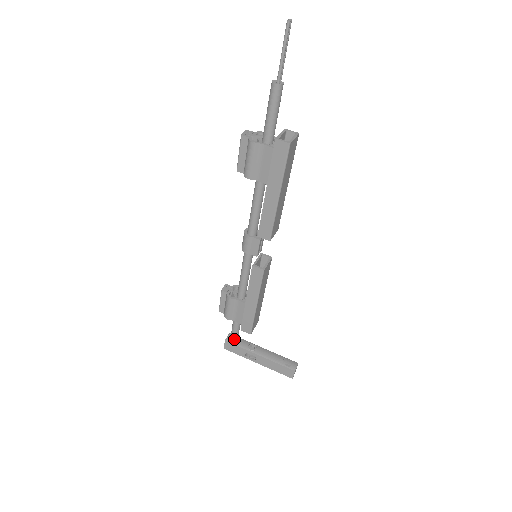
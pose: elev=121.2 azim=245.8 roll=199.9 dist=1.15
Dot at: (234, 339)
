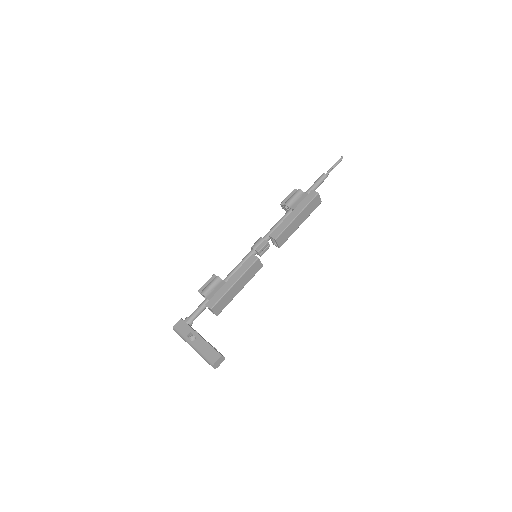
Dot at: (190, 319)
